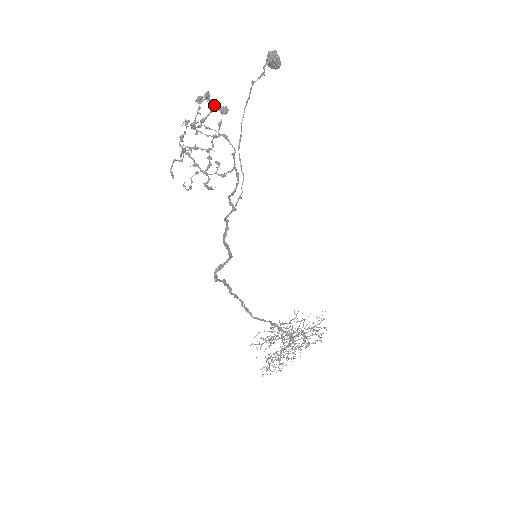
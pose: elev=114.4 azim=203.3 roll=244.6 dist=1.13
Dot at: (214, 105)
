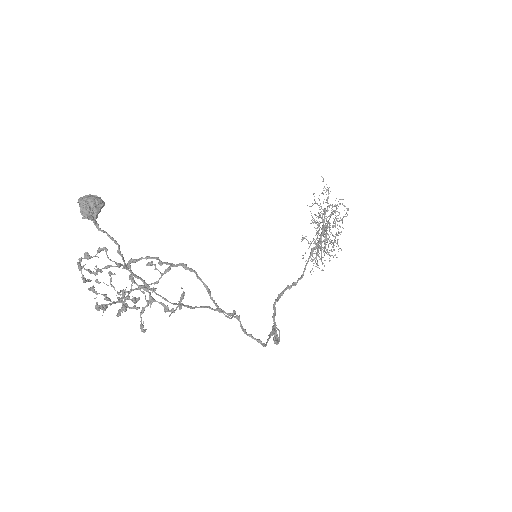
Dot at: (88, 257)
